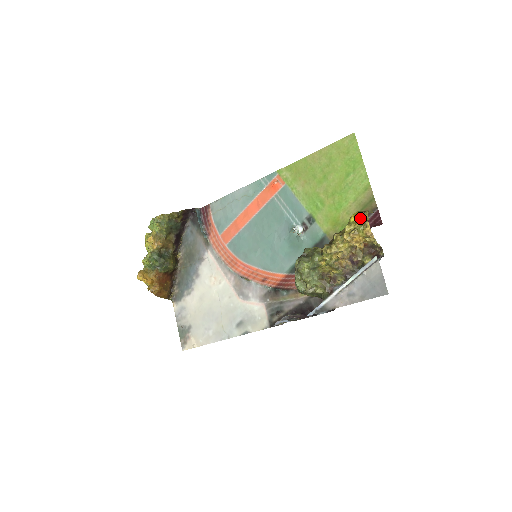
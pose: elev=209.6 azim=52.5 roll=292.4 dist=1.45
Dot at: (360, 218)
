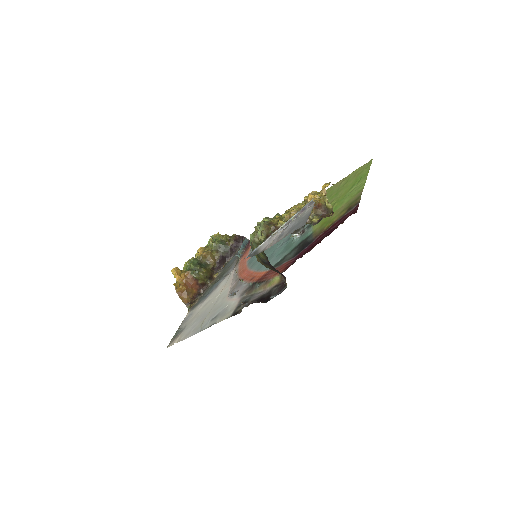
Dot at: occluded
